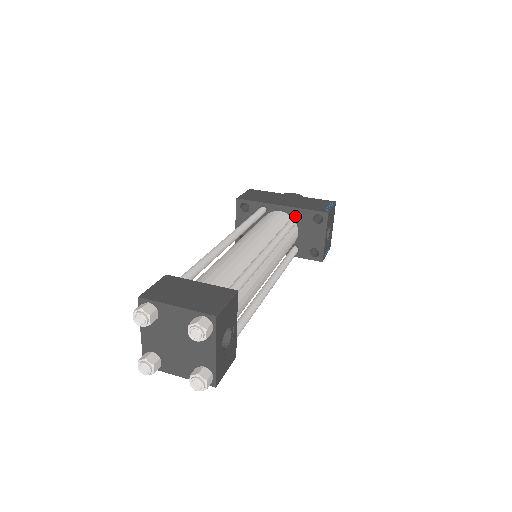
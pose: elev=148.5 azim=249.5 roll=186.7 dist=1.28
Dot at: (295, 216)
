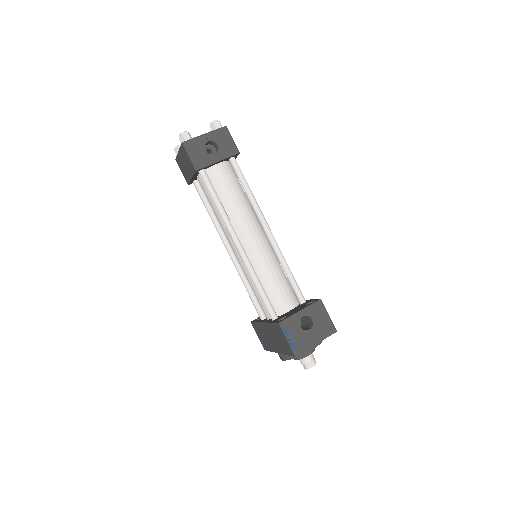
Dot at: occluded
